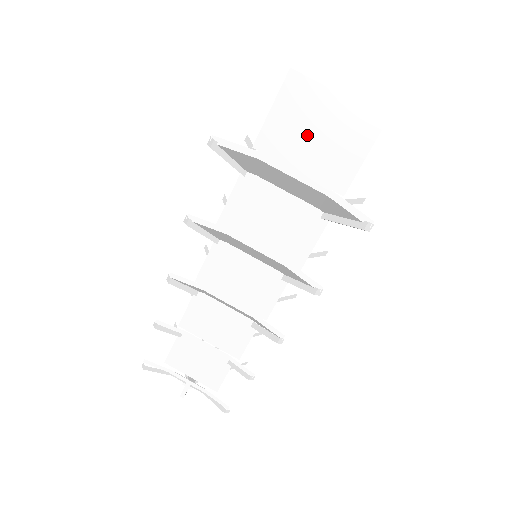
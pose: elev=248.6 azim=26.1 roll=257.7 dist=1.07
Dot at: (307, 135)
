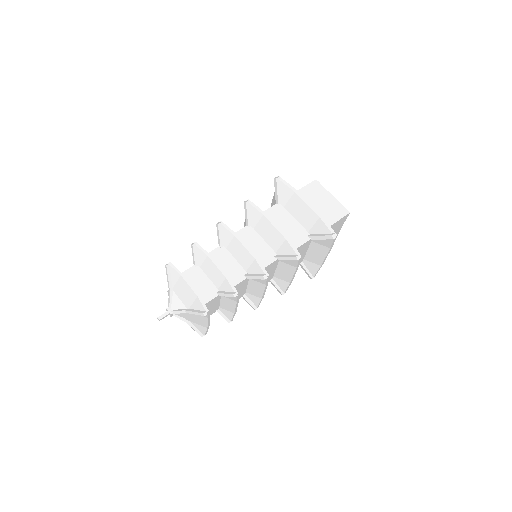
Dot at: (314, 203)
